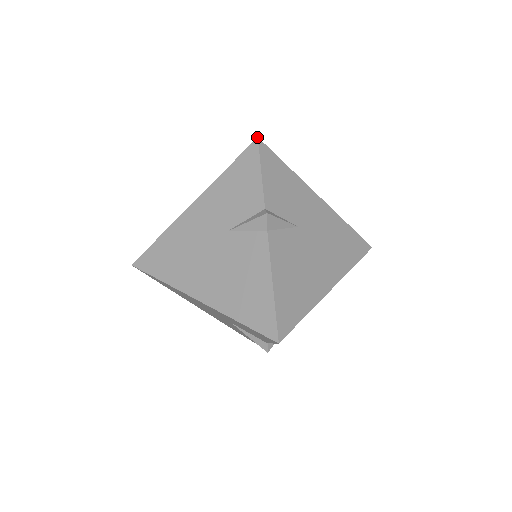
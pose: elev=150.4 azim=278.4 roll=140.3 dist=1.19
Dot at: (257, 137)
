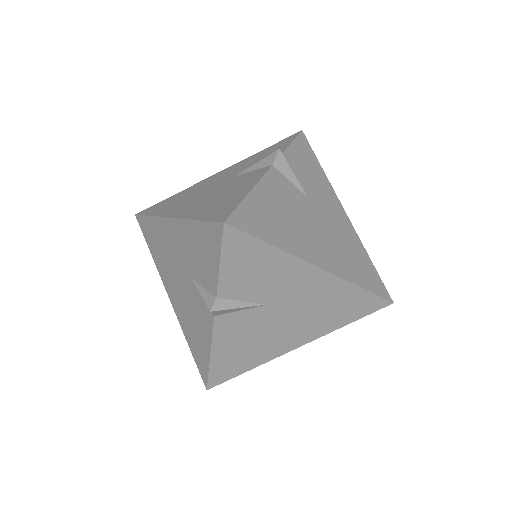
Dot at: (223, 222)
